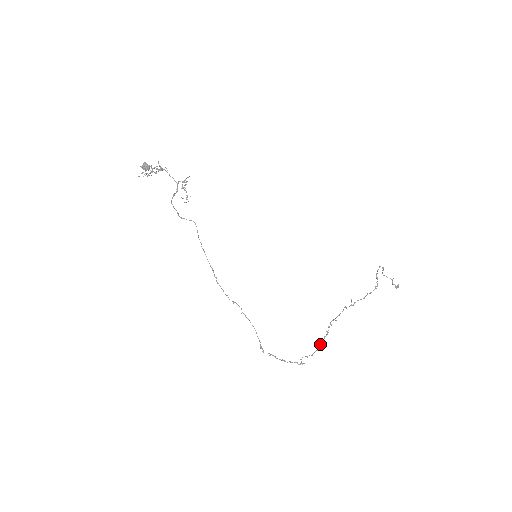
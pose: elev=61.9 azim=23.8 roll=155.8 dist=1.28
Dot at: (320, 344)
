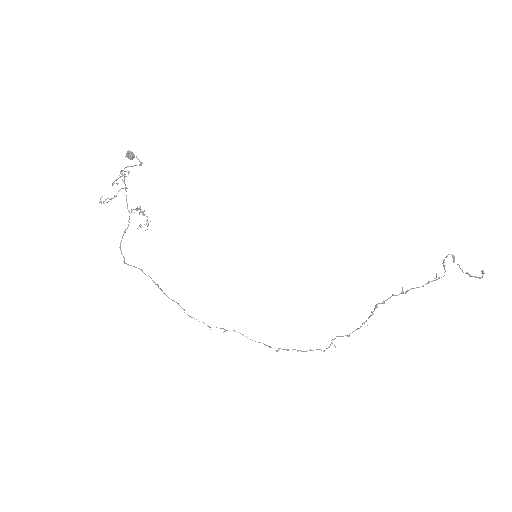
Dot at: (363, 323)
